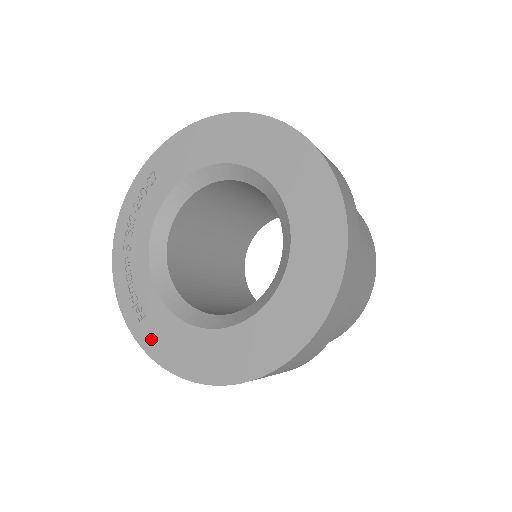
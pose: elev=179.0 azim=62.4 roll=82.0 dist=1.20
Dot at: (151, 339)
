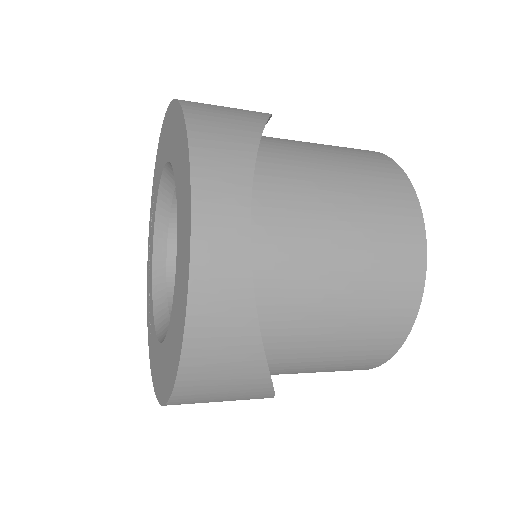
Dot at: (151, 354)
